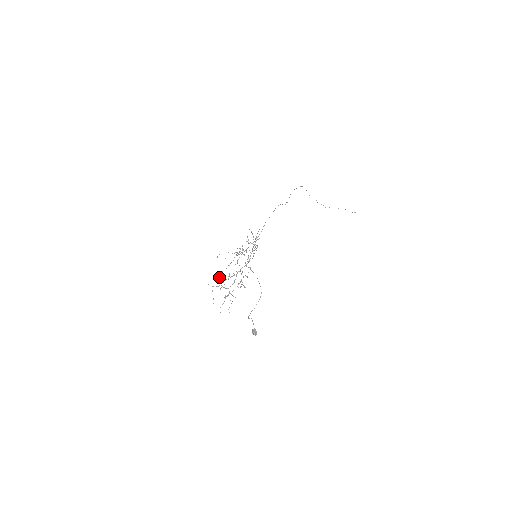
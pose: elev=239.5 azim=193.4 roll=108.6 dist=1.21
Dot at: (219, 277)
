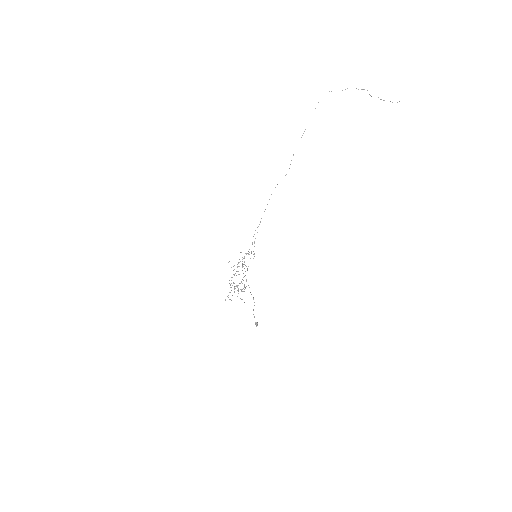
Dot at: (230, 284)
